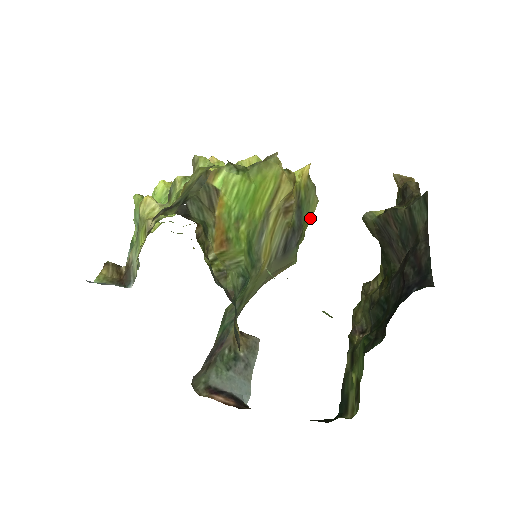
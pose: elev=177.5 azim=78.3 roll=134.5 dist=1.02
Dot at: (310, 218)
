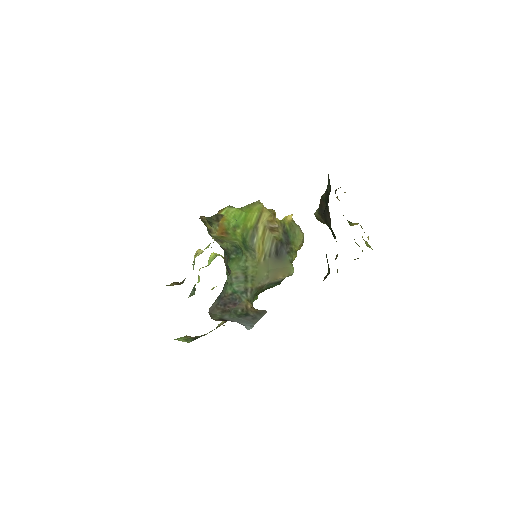
Dot at: (298, 243)
